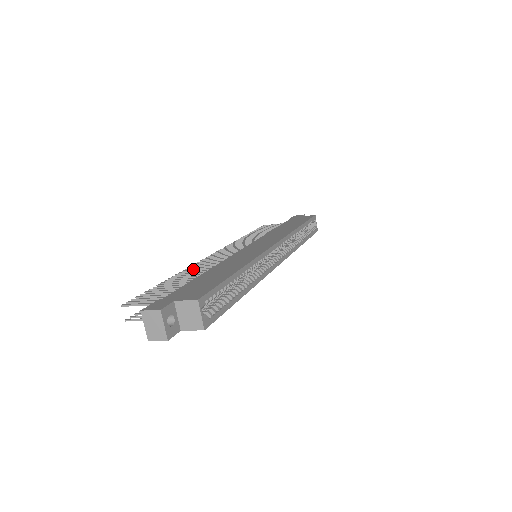
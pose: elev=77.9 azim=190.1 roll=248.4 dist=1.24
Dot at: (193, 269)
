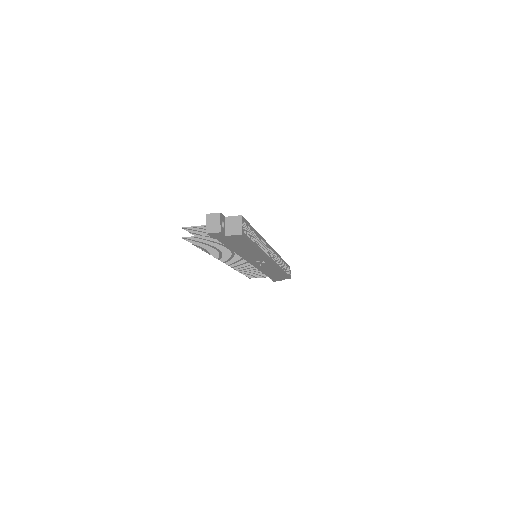
Dot at: occluded
